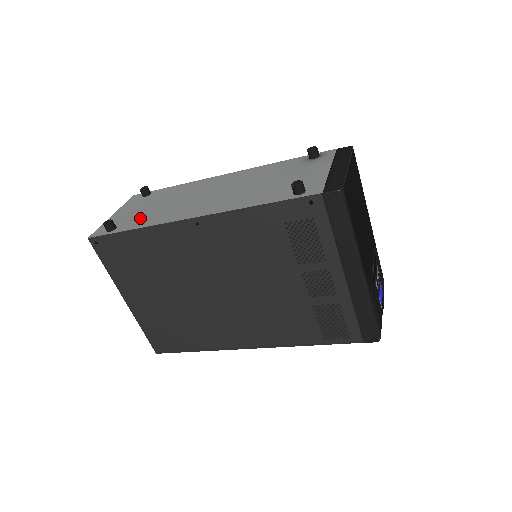
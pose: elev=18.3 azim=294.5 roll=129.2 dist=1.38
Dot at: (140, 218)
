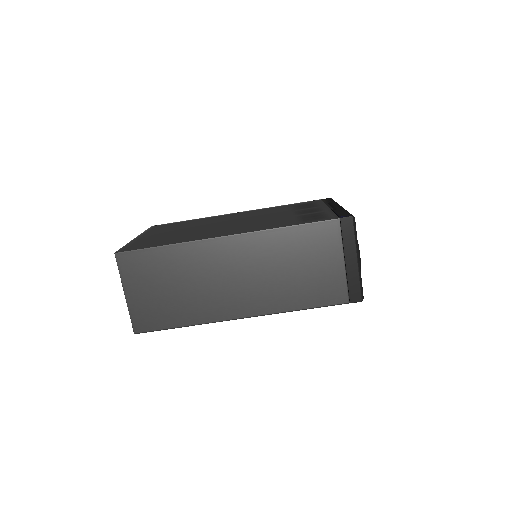
Dot at: occluded
